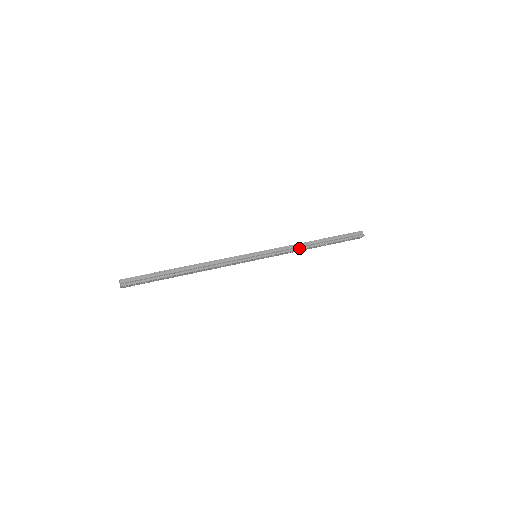
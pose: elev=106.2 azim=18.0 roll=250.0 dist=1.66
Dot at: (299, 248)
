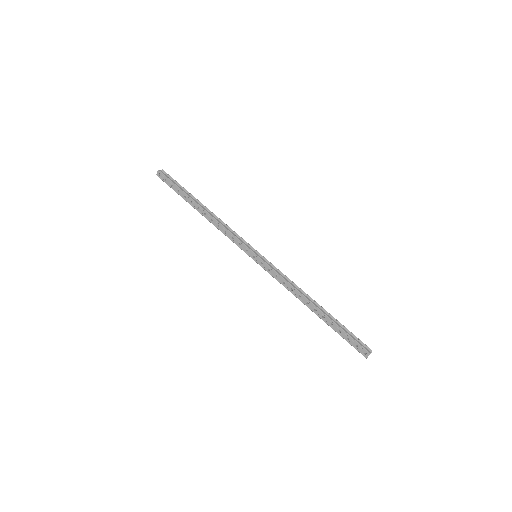
Dot at: (296, 288)
